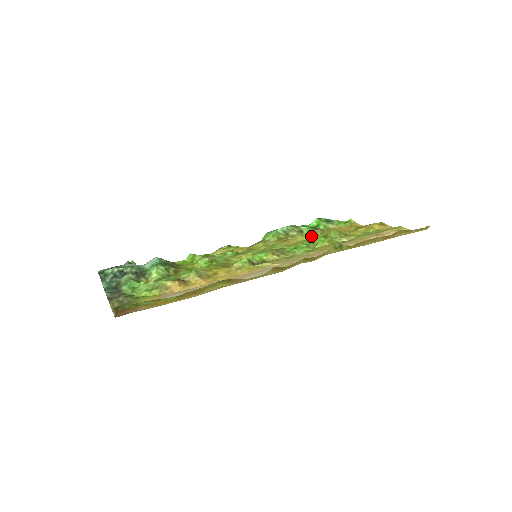
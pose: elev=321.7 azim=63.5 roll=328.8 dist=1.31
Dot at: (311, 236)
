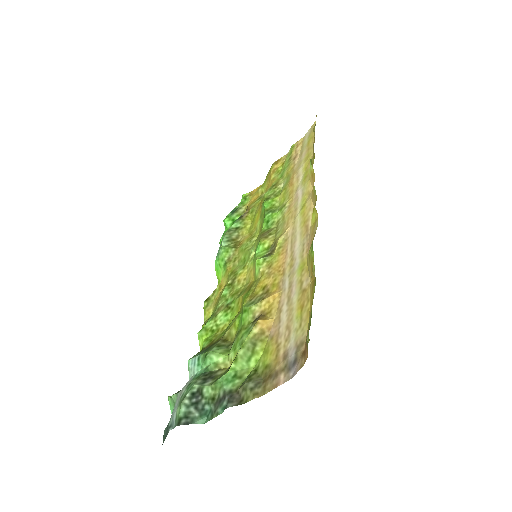
Dot at: (249, 221)
